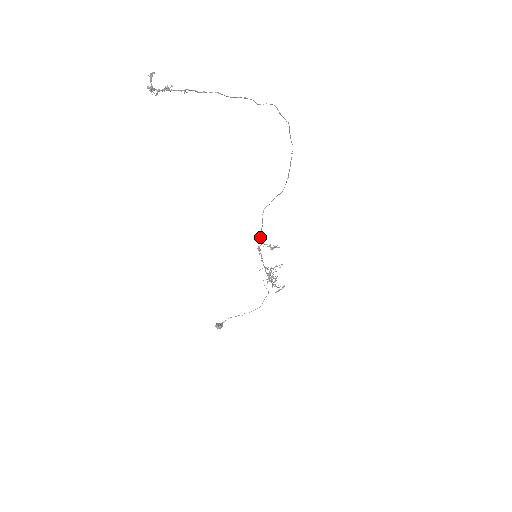
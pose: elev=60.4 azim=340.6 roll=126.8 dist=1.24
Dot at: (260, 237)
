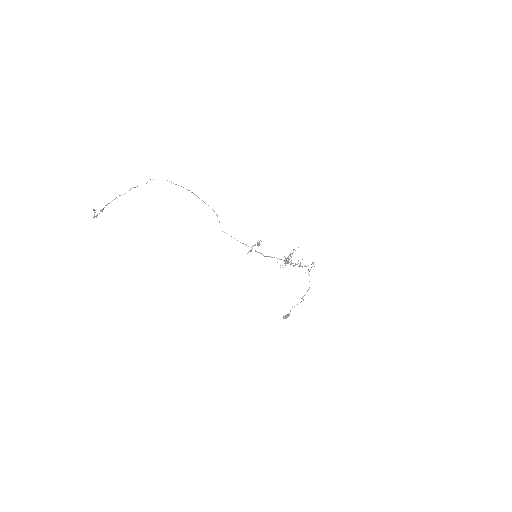
Dot at: (242, 243)
